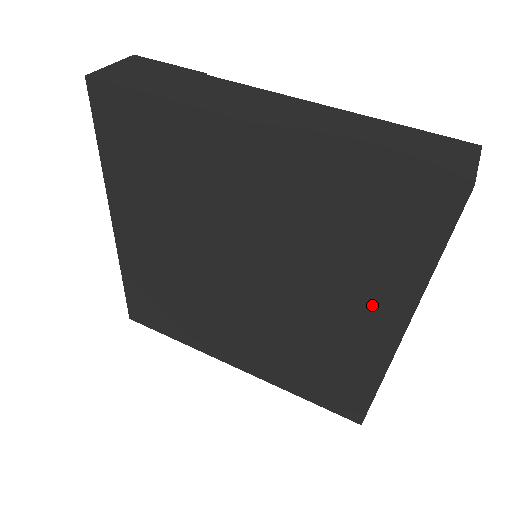
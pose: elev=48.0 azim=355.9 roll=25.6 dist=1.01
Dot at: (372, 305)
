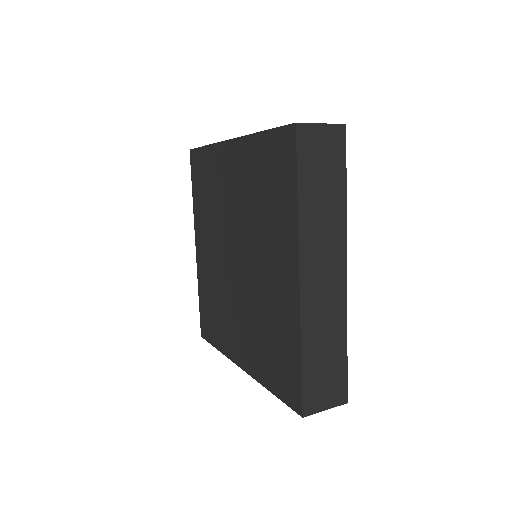
Dot at: (282, 251)
